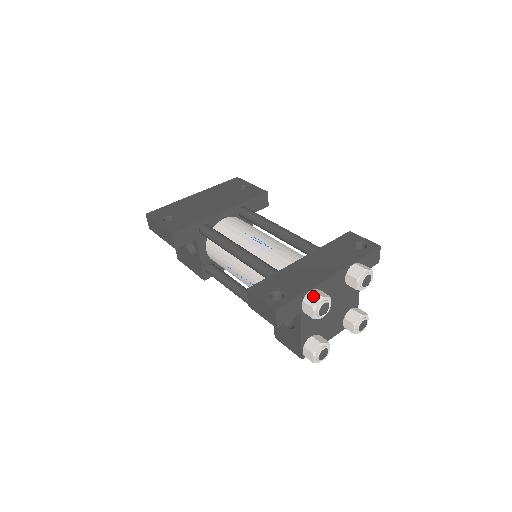
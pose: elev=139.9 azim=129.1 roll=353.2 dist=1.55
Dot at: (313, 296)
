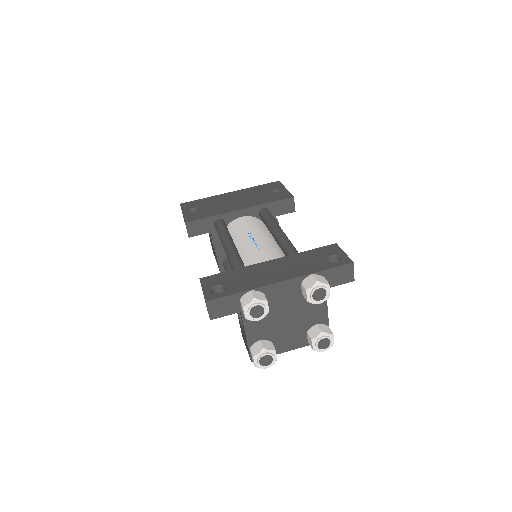
Dot at: (249, 296)
